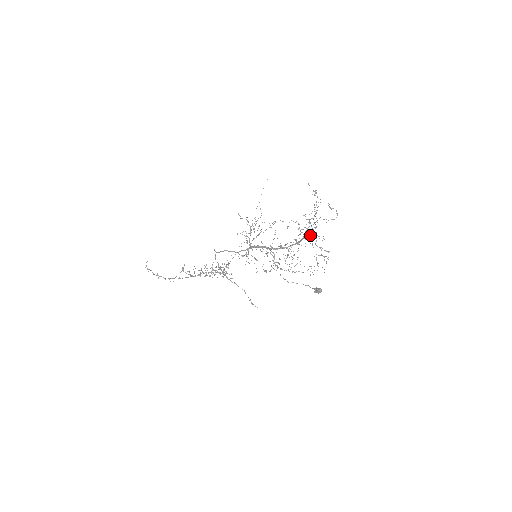
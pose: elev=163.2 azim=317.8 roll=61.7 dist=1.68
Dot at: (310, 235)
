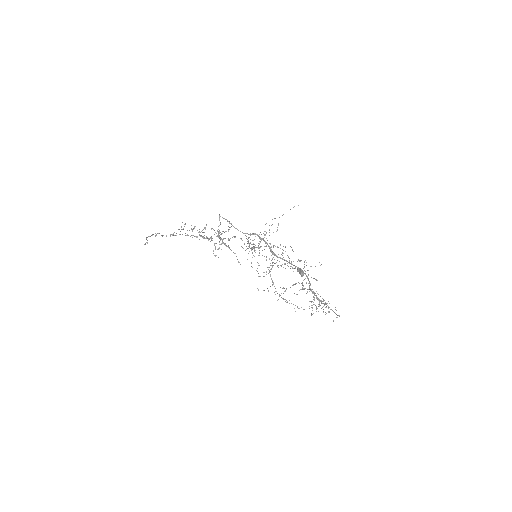
Dot at: occluded
